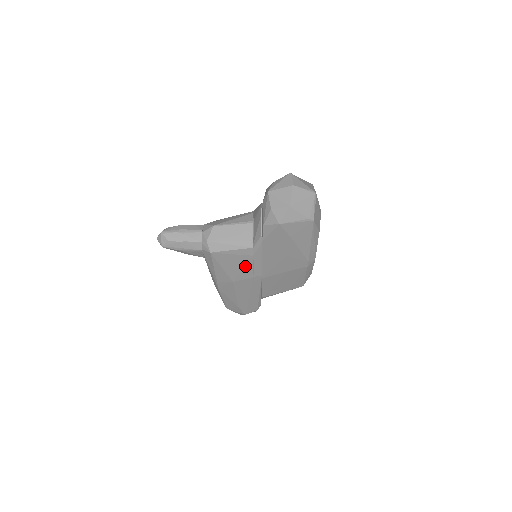
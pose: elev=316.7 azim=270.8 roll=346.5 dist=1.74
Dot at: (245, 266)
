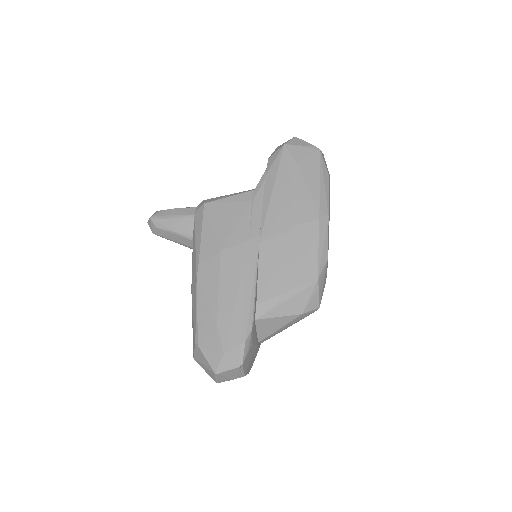
Dot at: (241, 220)
